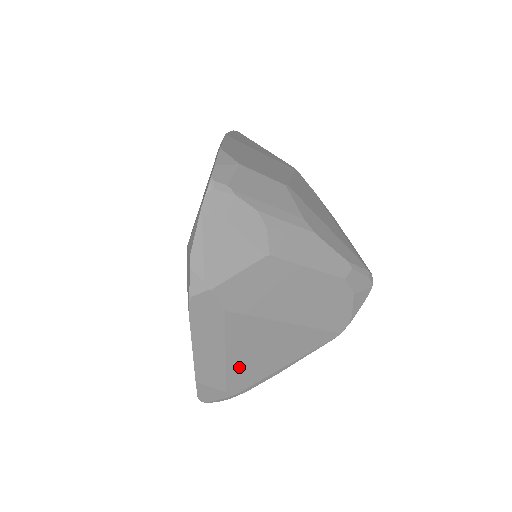
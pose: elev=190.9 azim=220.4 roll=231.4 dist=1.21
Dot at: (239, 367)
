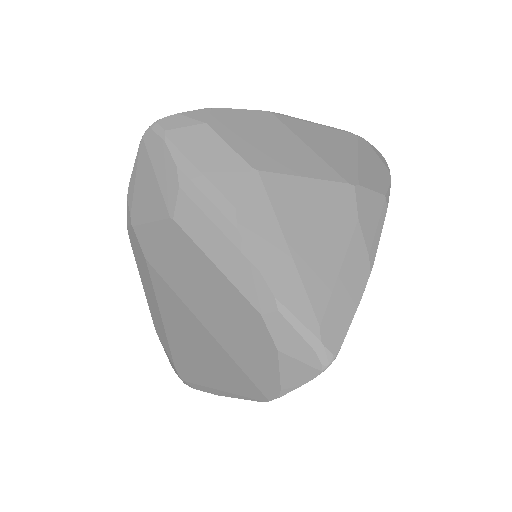
Dot at: (177, 345)
